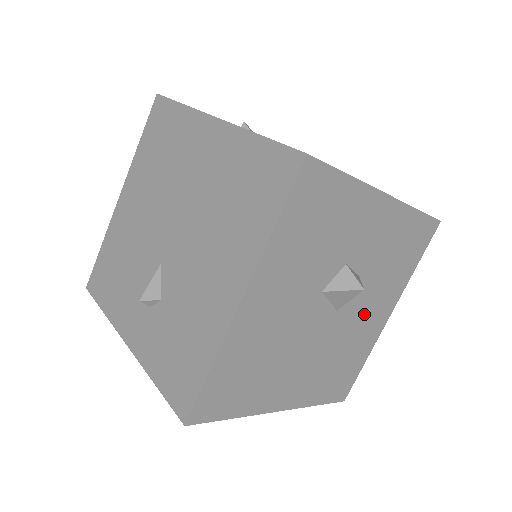
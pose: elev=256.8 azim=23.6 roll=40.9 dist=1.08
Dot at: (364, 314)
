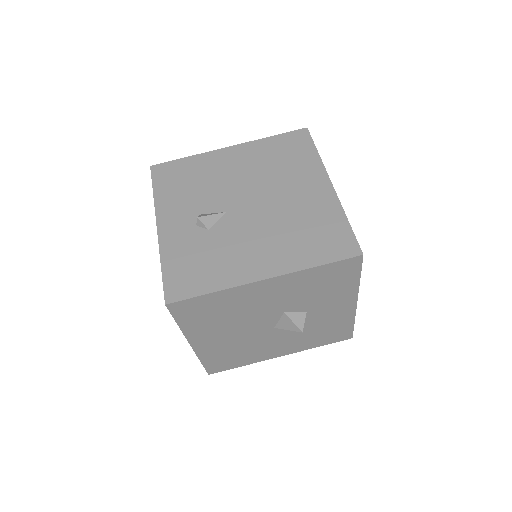
Dot at: (277, 342)
